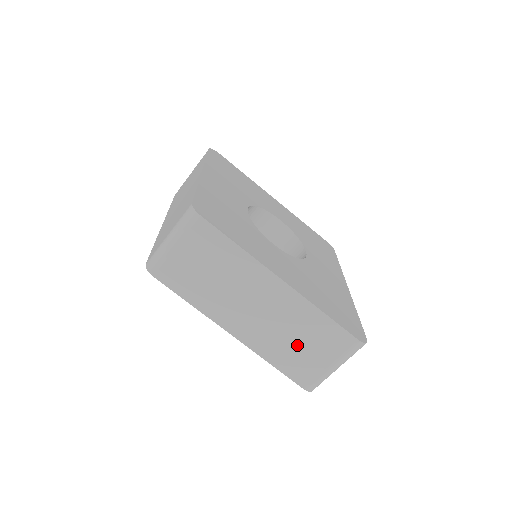
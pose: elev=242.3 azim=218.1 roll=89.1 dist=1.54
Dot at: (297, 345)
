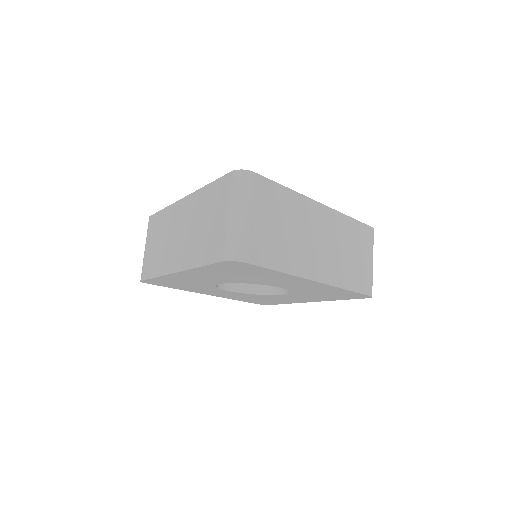
Dot at: (205, 229)
